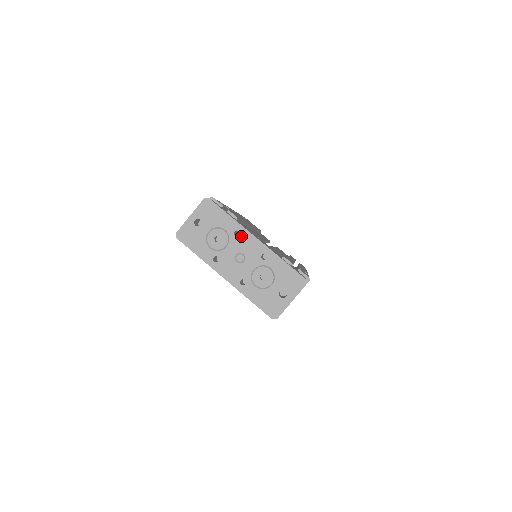
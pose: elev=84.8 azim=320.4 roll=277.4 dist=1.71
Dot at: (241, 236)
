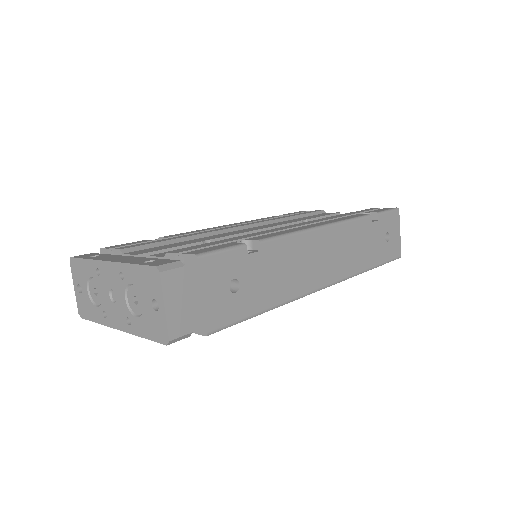
Dot at: (100, 271)
